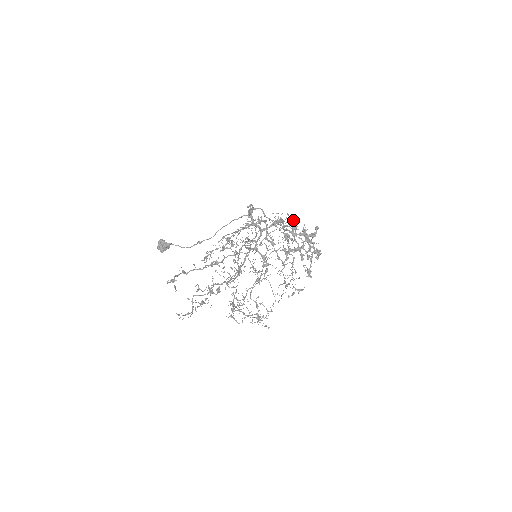
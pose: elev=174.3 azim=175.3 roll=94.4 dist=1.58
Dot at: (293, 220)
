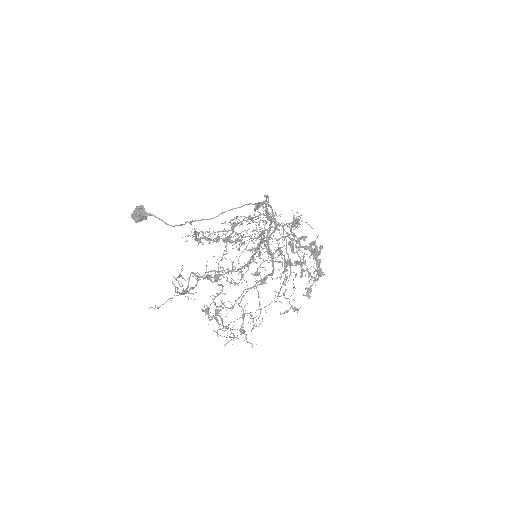
Dot at: (294, 233)
